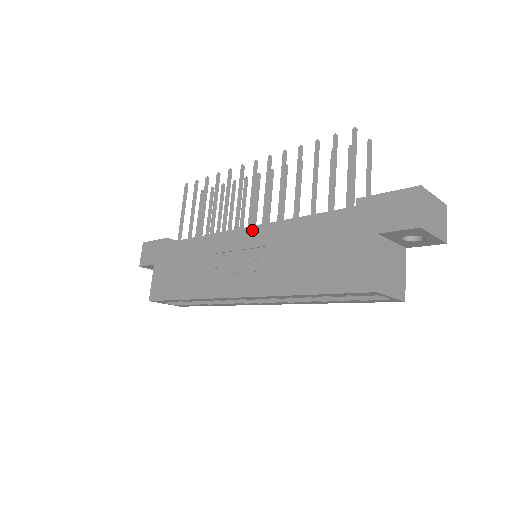
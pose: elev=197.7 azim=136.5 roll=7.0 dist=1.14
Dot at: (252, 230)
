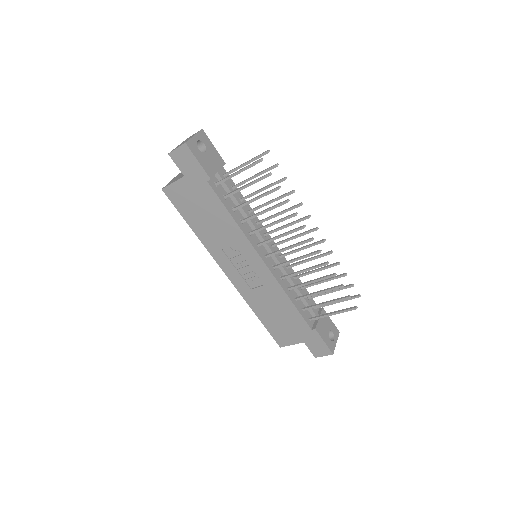
Dot at: (267, 270)
